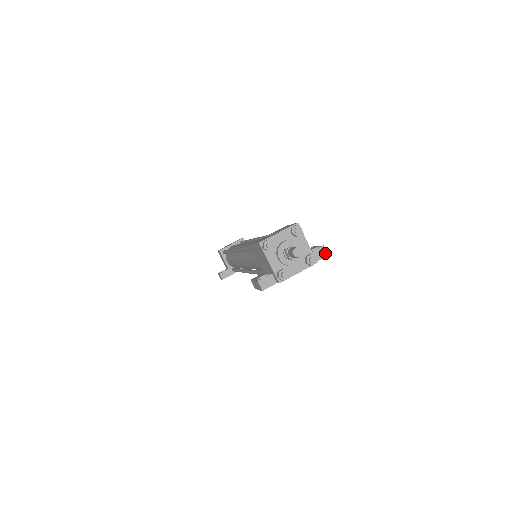
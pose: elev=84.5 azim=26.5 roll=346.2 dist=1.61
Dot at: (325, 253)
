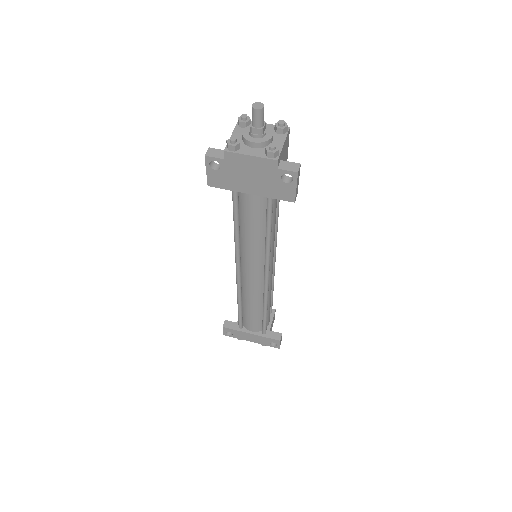
Dot at: (296, 169)
